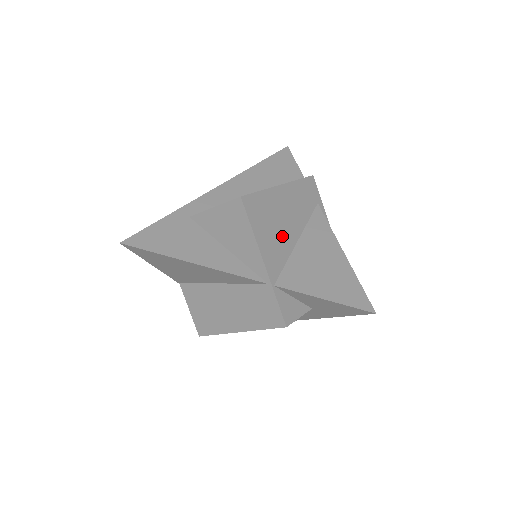
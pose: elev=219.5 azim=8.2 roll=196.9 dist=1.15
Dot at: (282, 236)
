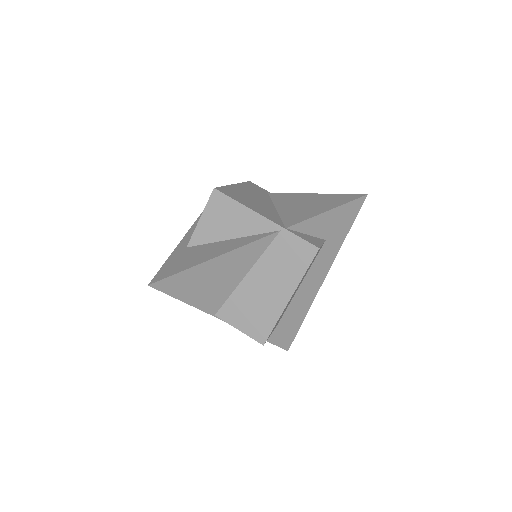
Dot at: (263, 206)
